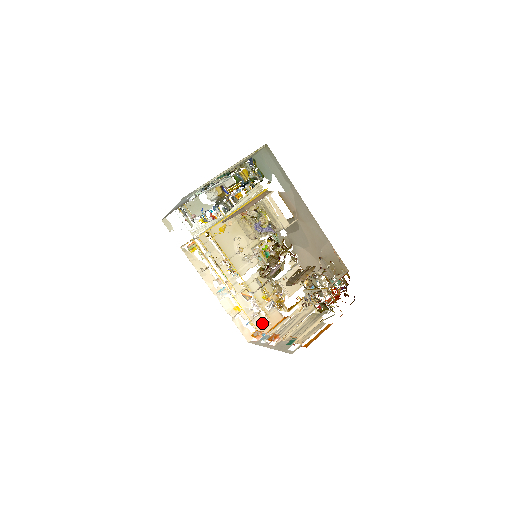
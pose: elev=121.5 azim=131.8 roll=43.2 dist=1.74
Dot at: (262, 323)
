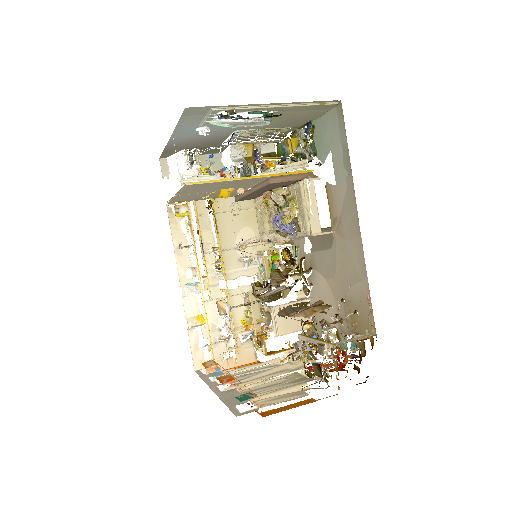
Dot at: (225, 354)
